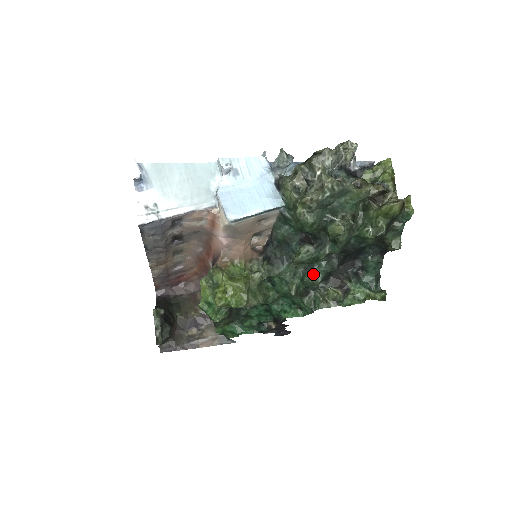
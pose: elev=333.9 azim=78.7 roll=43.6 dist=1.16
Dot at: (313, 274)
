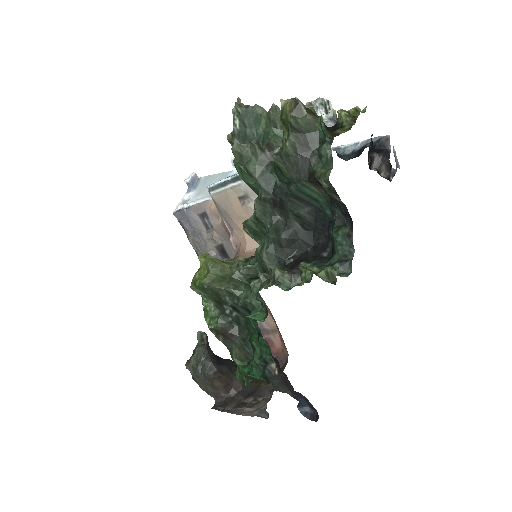
Dot at: (261, 245)
